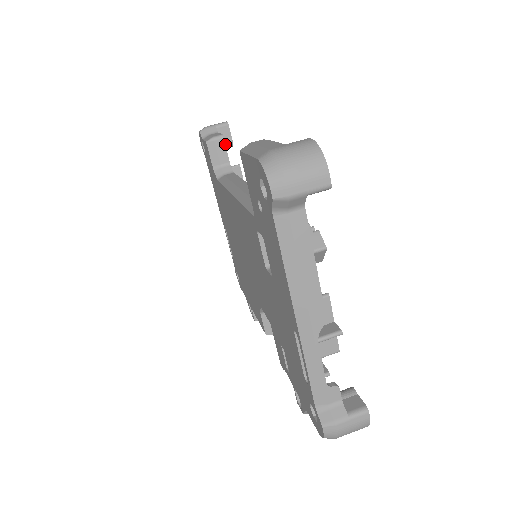
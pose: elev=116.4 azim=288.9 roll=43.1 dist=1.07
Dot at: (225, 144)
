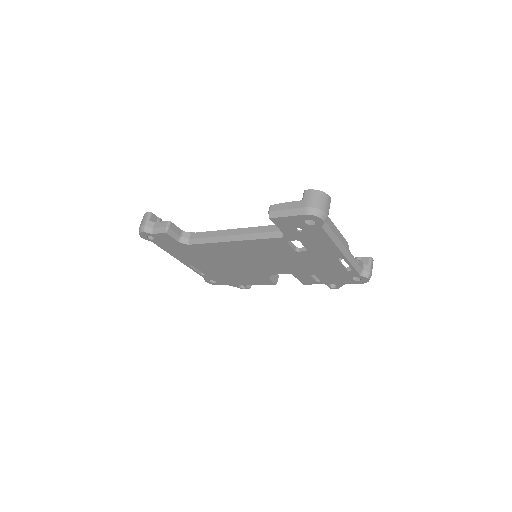
Dot at: occluded
